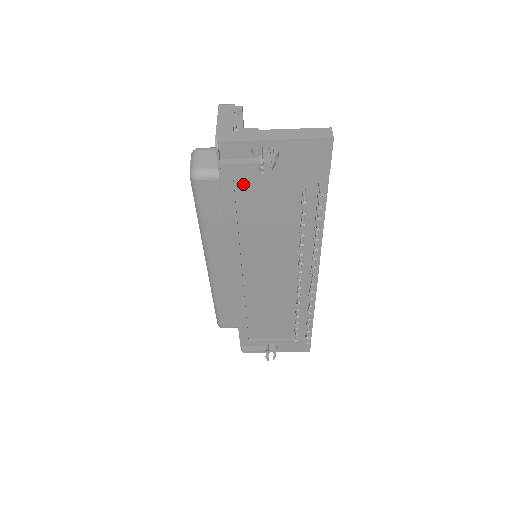
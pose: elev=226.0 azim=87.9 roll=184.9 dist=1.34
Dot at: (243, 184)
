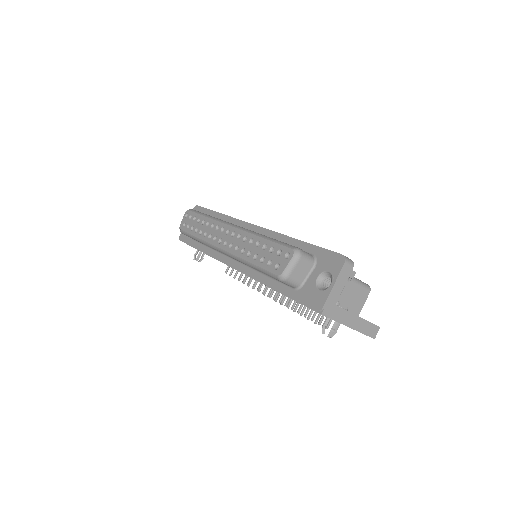
Dot at: occluded
